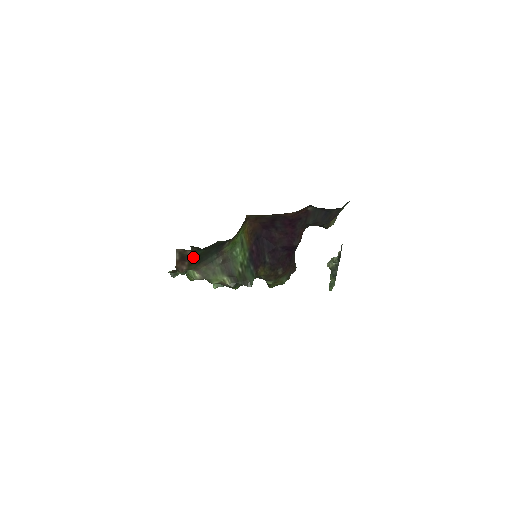
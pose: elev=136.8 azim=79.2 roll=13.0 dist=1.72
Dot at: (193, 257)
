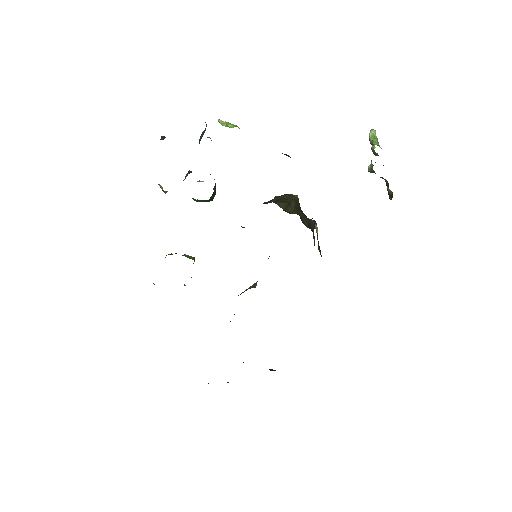
Dot at: occluded
